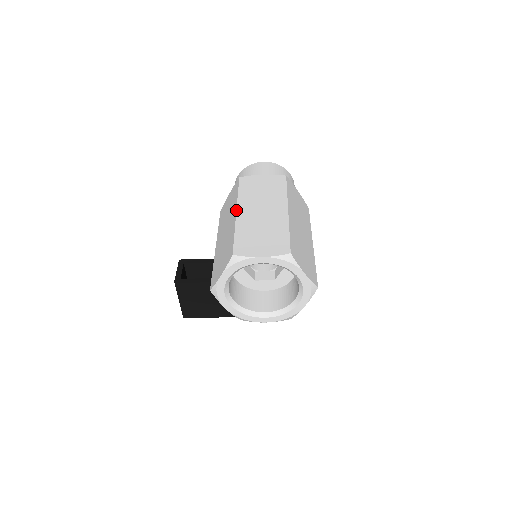
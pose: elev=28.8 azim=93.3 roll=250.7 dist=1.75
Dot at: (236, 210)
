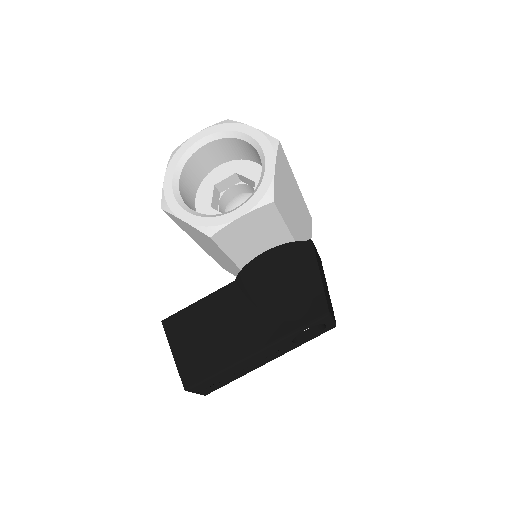
Dot at: occluded
